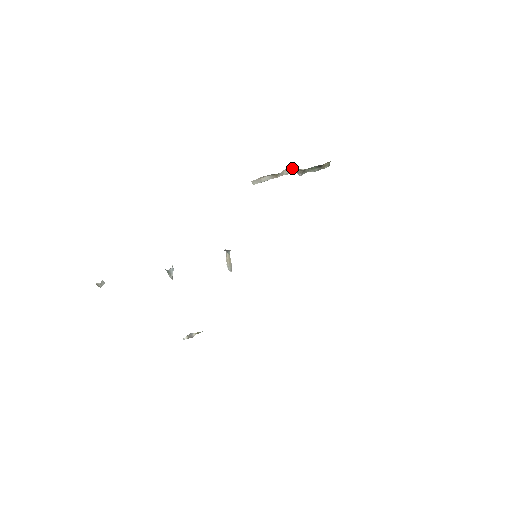
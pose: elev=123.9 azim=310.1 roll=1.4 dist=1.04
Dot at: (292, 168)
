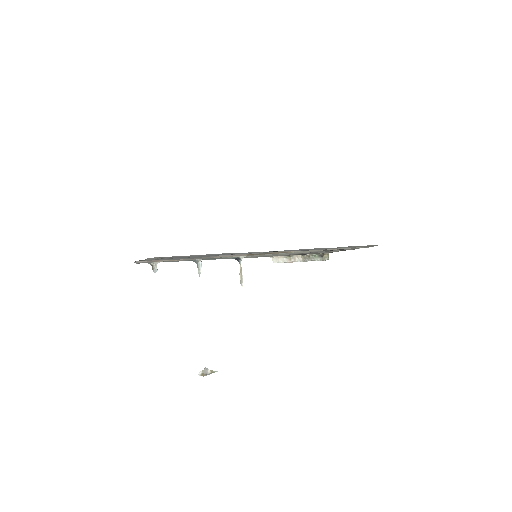
Dot at: (301, 255)
